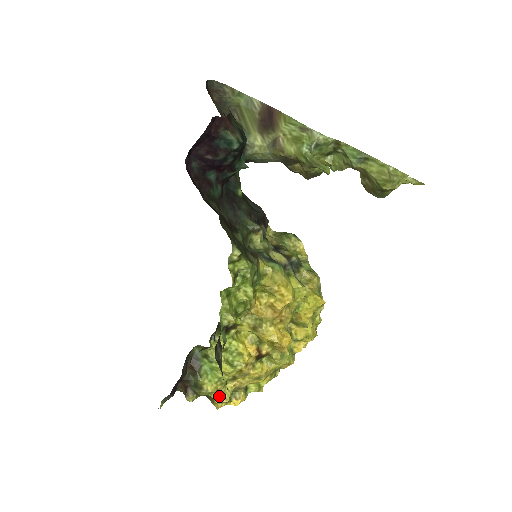
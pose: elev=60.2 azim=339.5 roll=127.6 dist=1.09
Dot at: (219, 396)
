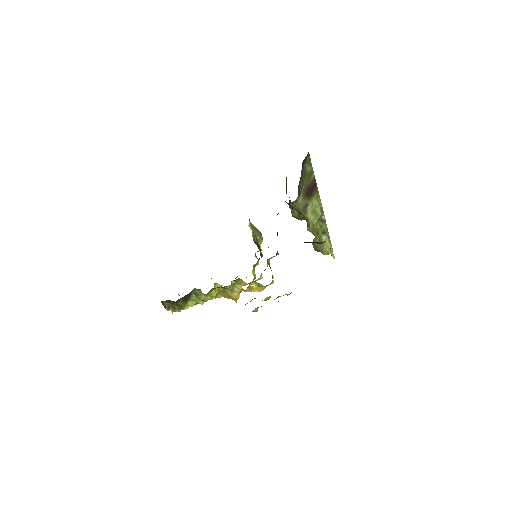
Dot at: occluded
